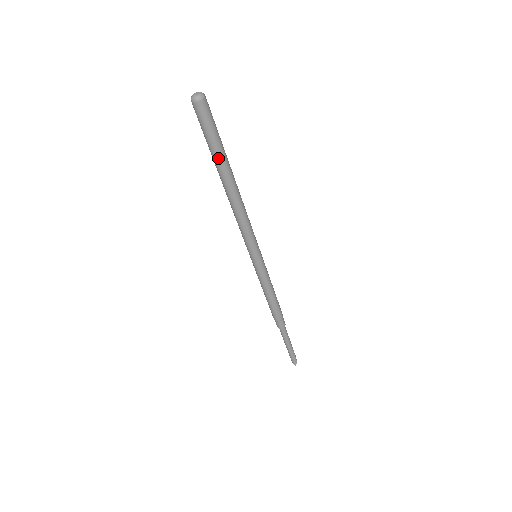
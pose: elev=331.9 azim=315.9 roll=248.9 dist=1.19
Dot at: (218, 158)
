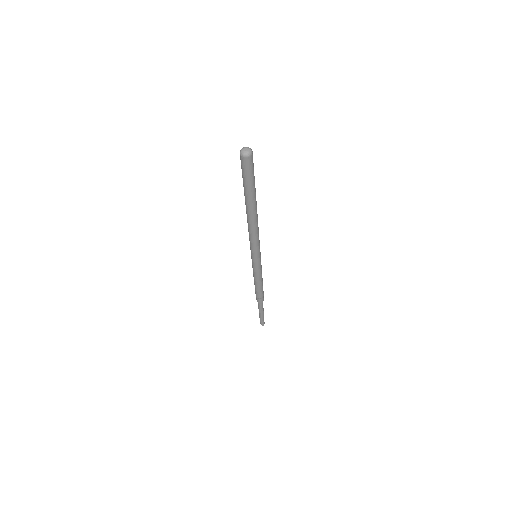
Dot at: (252, 194)
